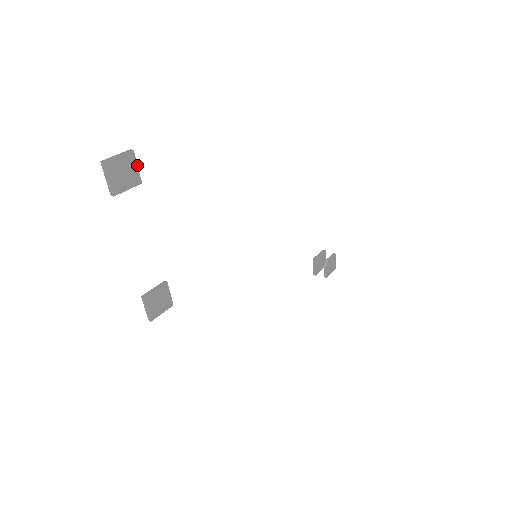
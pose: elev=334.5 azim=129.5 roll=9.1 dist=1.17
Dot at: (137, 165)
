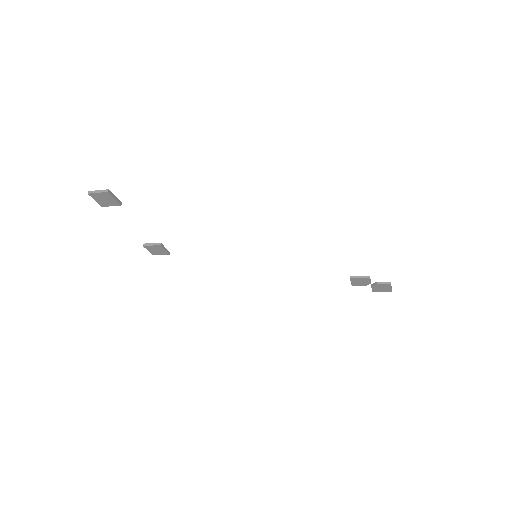
Dot at: (114, 198)
